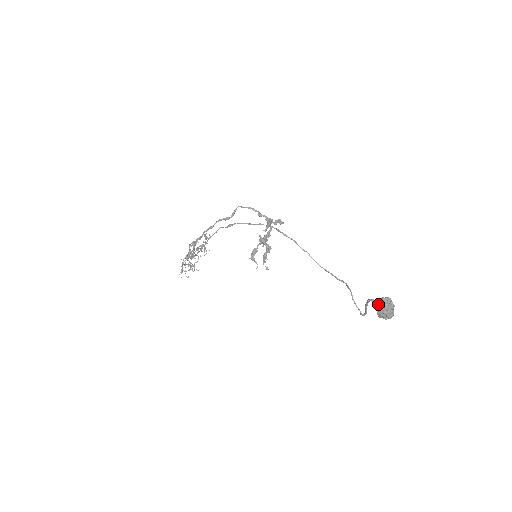
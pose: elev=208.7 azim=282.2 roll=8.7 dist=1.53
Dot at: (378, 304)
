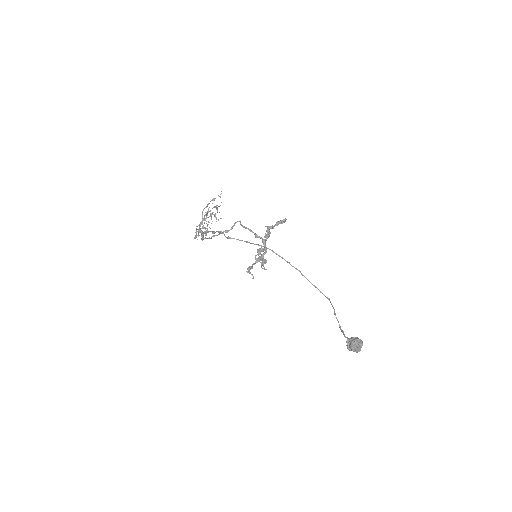
Dot at: (347, 343)
